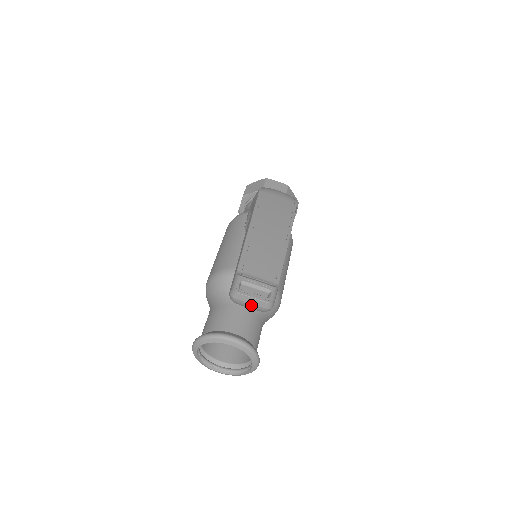
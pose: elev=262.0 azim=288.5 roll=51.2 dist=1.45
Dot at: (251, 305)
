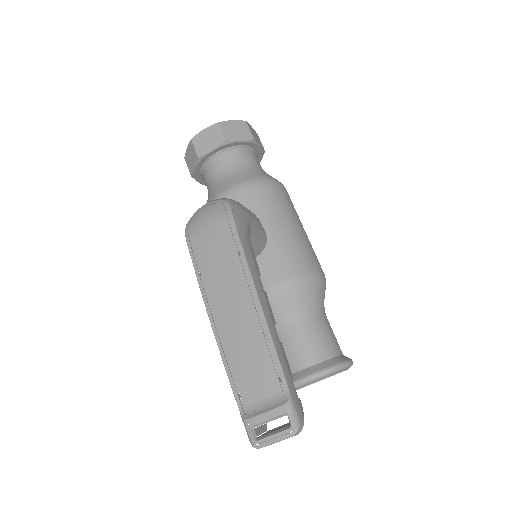
Dot at: occluded
